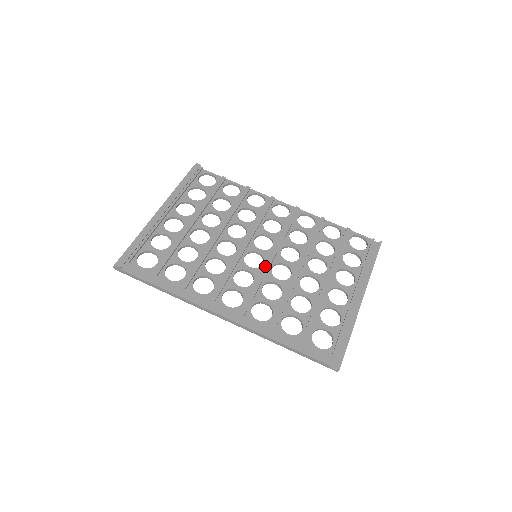
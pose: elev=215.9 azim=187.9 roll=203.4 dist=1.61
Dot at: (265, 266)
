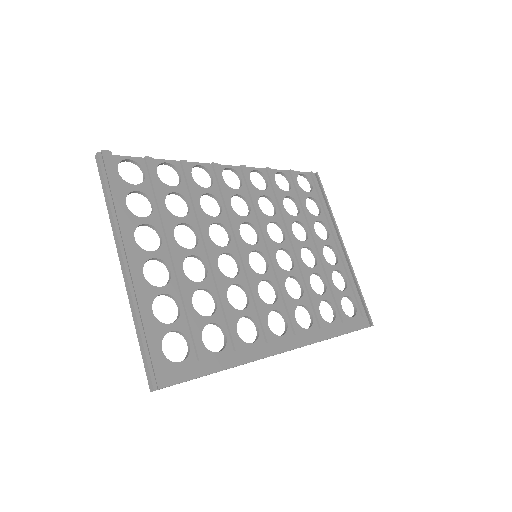
Dot at: (274, 264)
